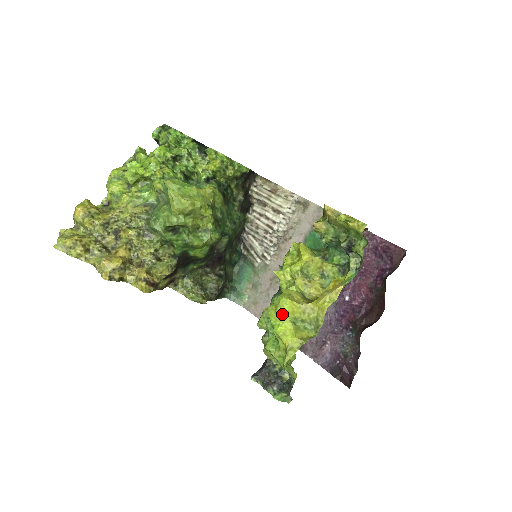
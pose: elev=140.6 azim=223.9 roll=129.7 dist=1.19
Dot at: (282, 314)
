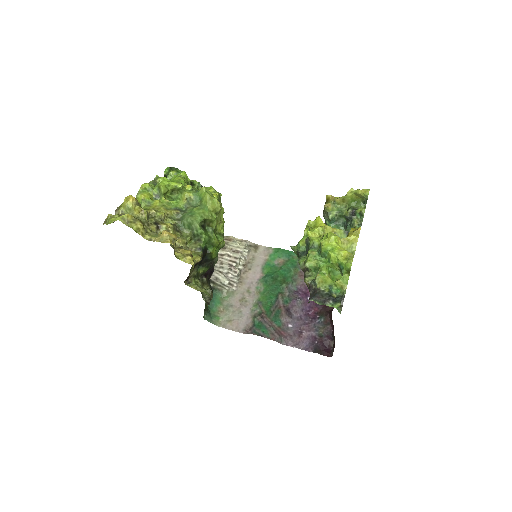
Dot at: (335, 241)
